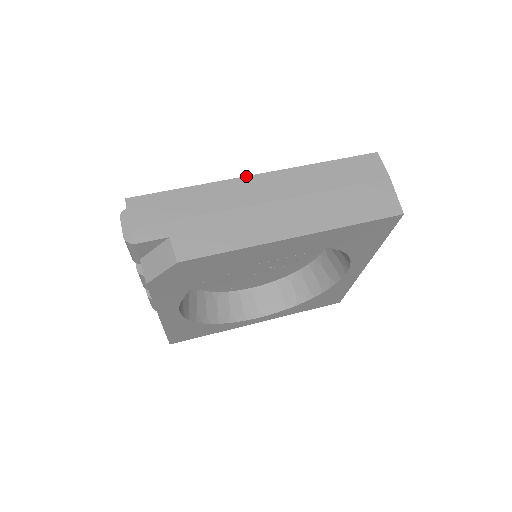
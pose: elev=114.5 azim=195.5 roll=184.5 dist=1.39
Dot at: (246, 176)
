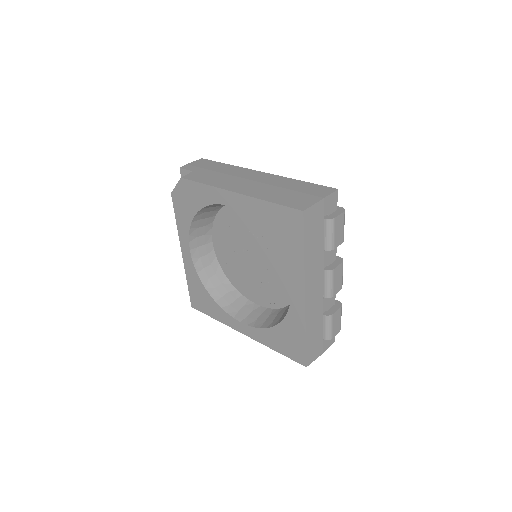
Dot at: occluded
